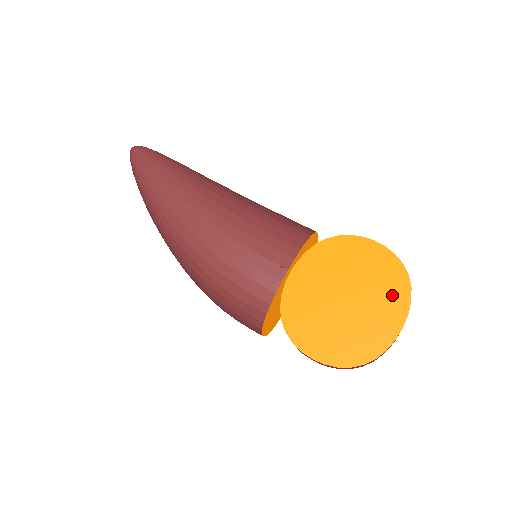
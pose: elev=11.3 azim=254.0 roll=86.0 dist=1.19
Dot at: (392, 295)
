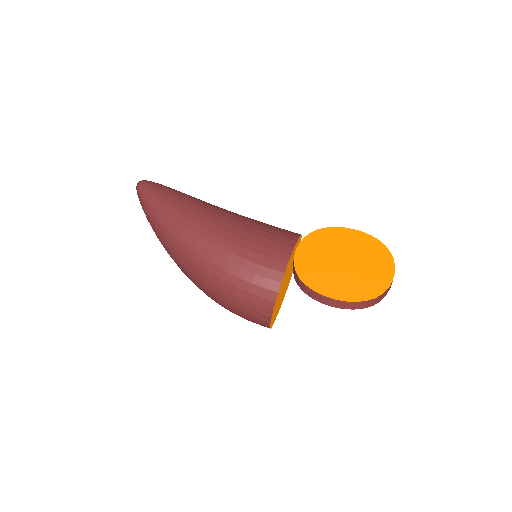
Dot at: (379, 257)
